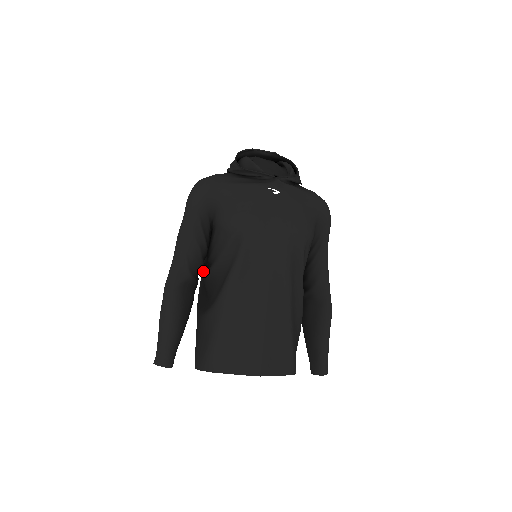
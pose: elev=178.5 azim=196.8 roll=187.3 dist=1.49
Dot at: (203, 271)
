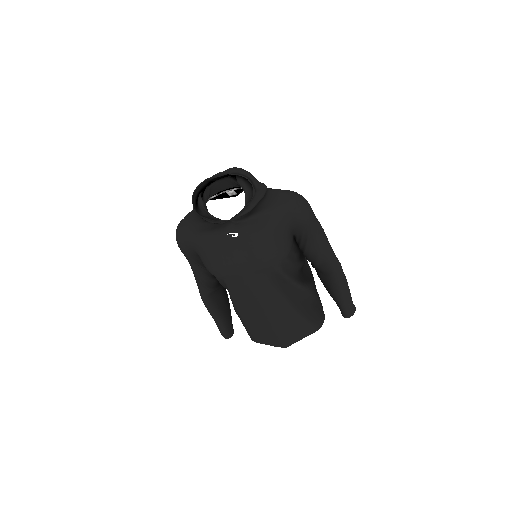
Dot at: occluded
